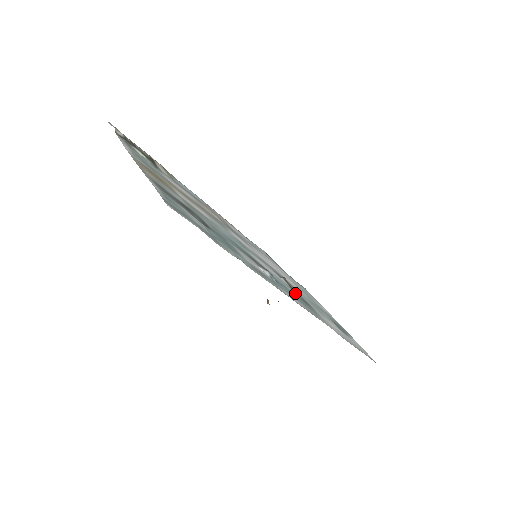
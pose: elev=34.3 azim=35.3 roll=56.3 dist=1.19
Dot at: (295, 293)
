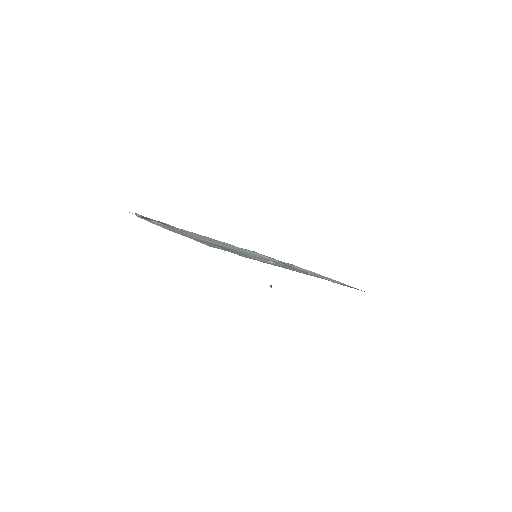
Dot at: (293, 268)
